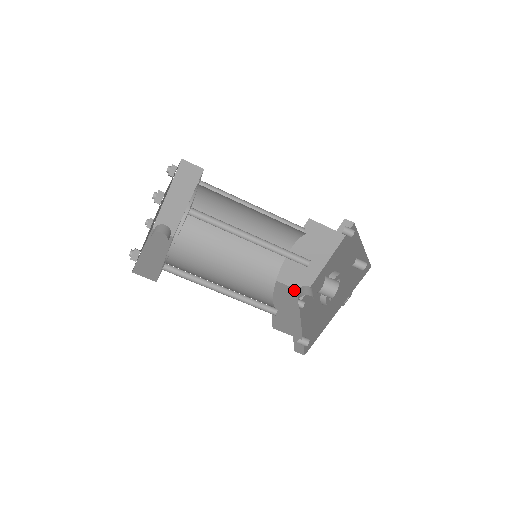
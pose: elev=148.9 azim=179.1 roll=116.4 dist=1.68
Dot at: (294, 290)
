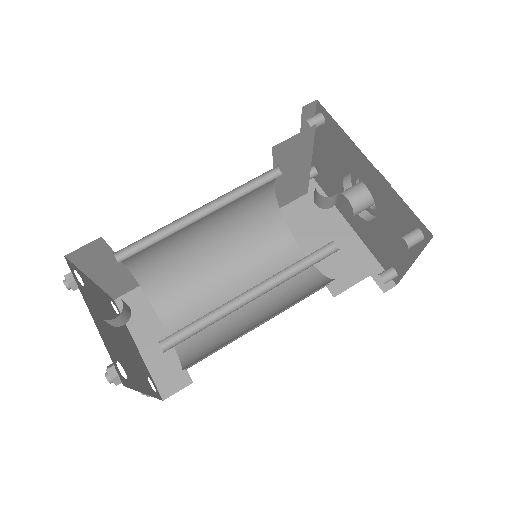
Dot at: (367, 276)
